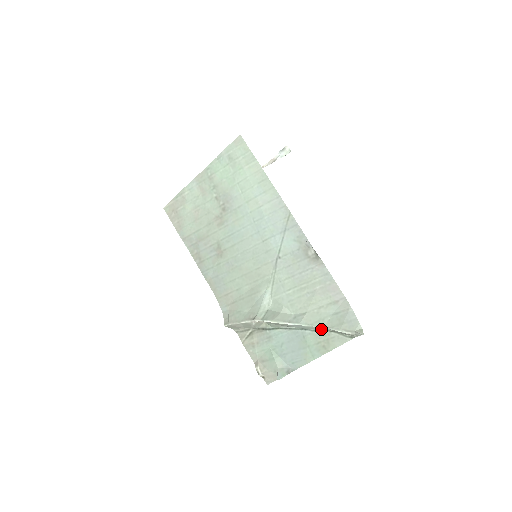
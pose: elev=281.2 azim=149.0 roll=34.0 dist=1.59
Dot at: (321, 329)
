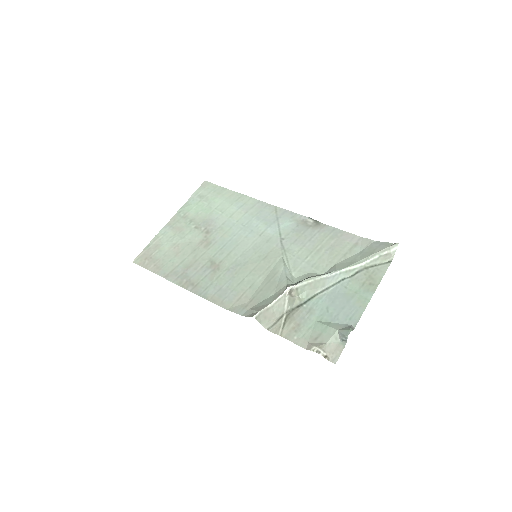
Dot at: (358, 269)
